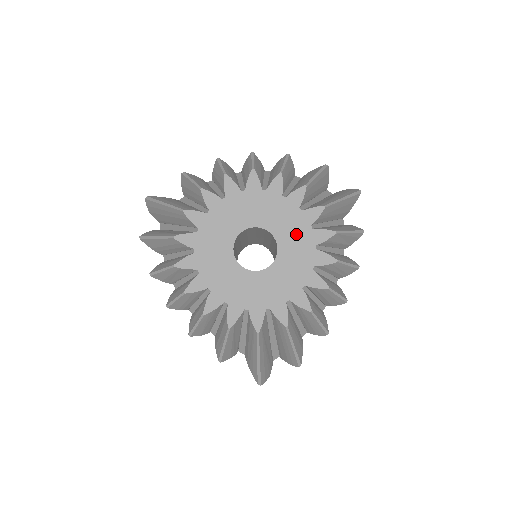
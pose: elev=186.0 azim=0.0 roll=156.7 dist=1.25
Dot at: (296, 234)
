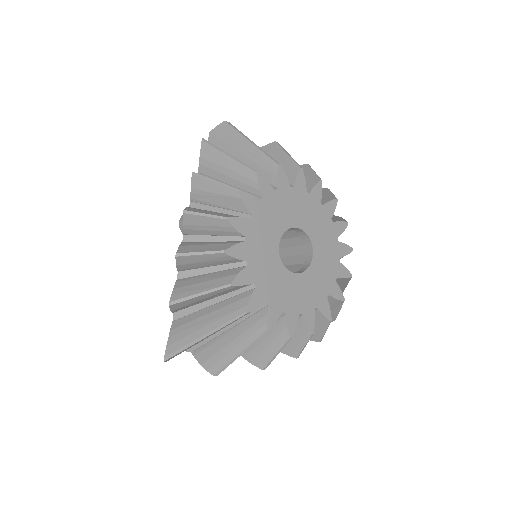
Dot at: (325, 272)
